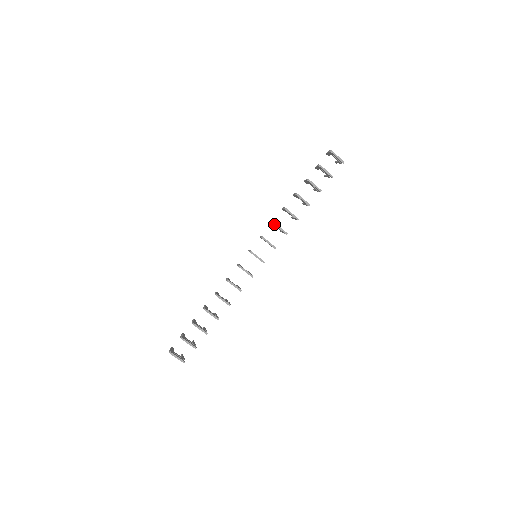
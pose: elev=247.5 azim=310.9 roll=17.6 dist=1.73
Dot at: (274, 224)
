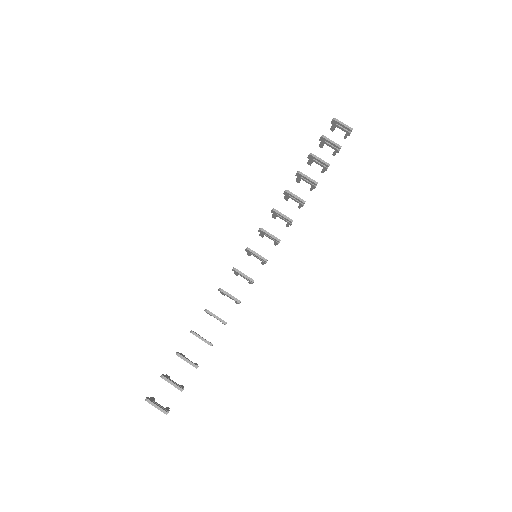
Dot at: (273, 210)
